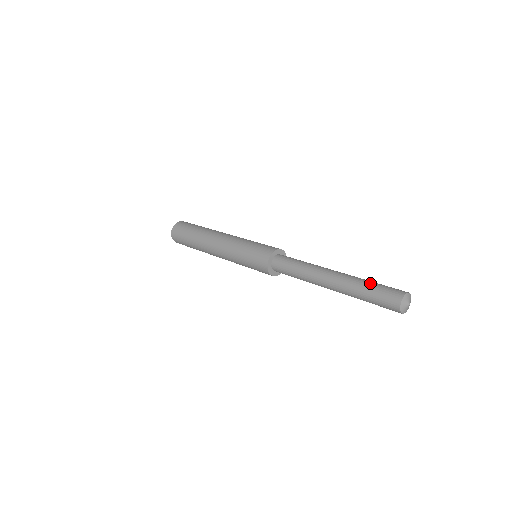
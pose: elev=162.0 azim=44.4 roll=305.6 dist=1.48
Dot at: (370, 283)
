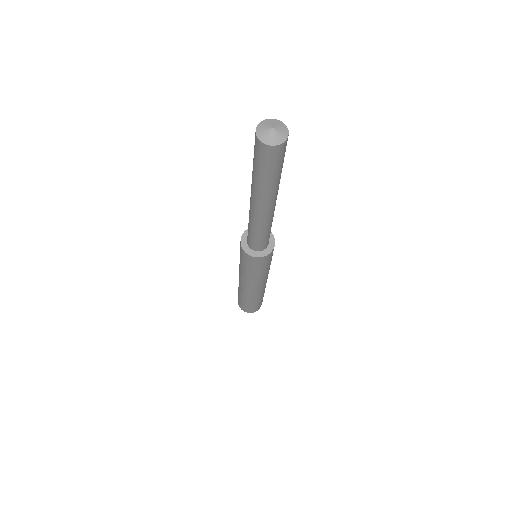
Dot at: occluded
